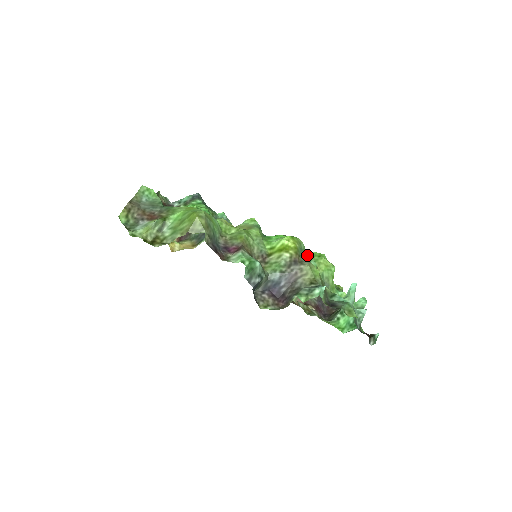
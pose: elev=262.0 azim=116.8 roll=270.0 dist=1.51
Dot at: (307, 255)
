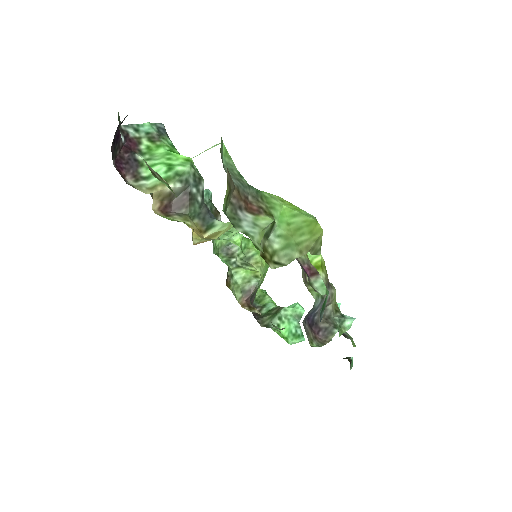
Dot at: occluded
